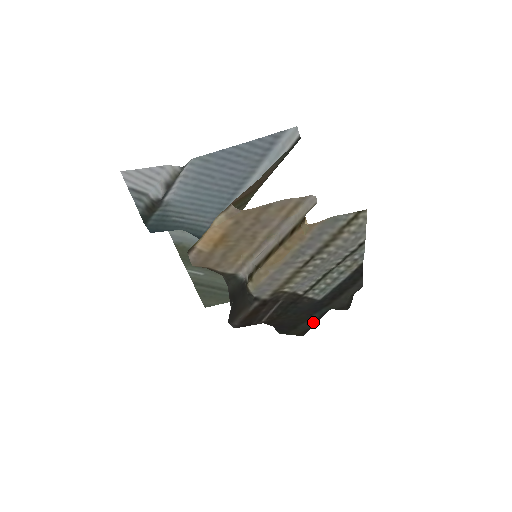
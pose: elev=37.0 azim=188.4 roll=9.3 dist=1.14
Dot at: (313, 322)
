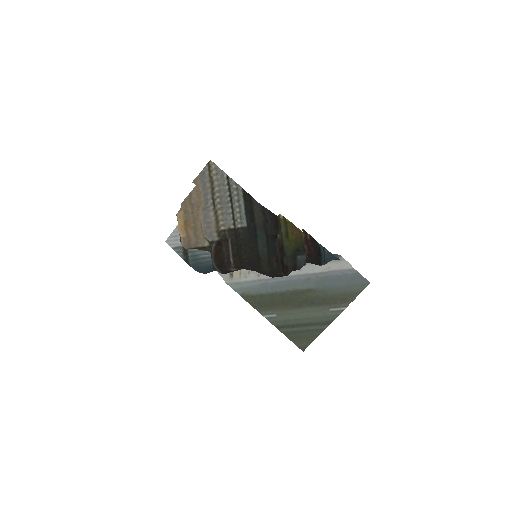
Dot at: (264, 247)
